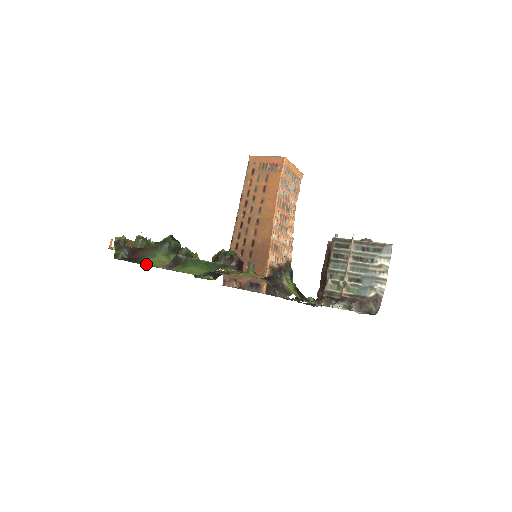
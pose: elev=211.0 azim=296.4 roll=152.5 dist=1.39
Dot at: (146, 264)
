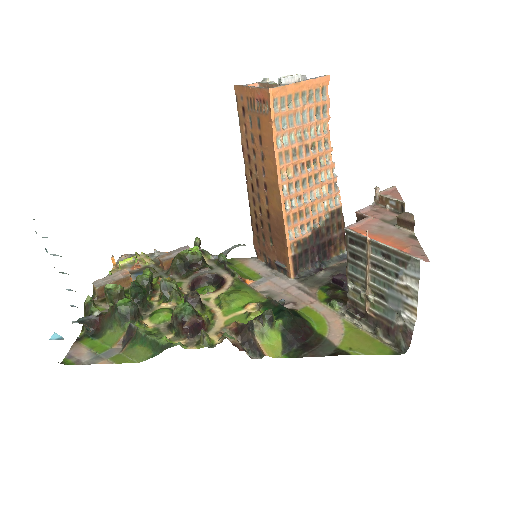
Dot at: (104, 341)
